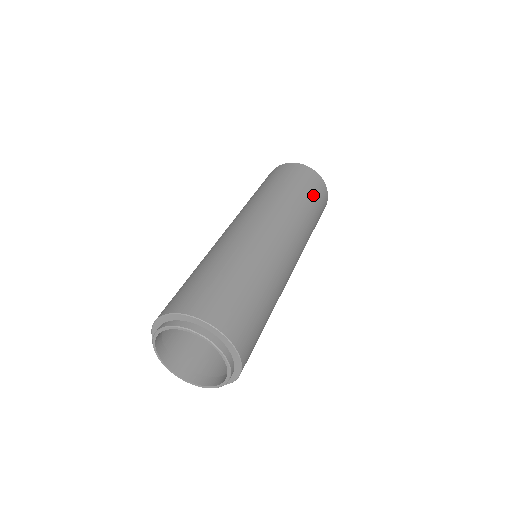
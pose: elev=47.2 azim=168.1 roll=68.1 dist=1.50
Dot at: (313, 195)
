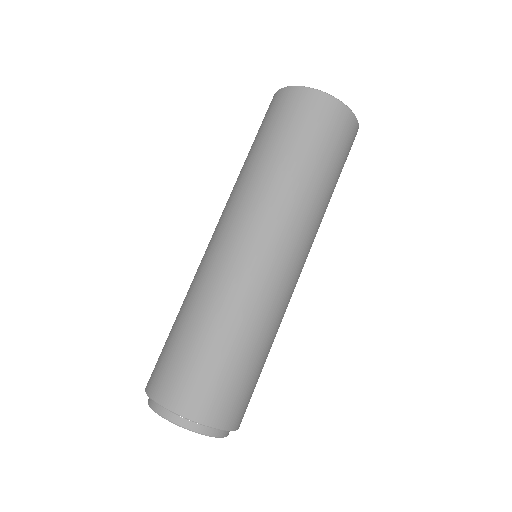
Dot at: (290, 132)
